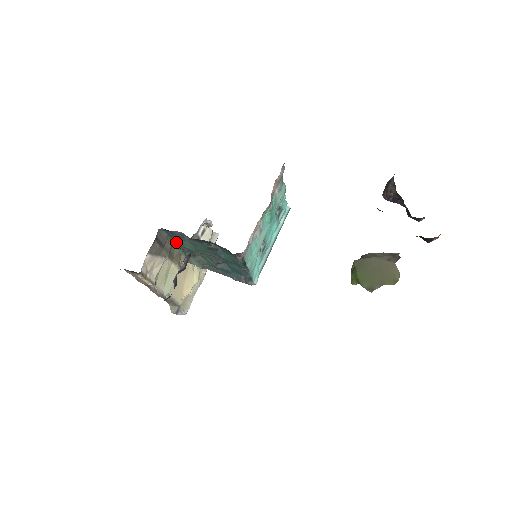
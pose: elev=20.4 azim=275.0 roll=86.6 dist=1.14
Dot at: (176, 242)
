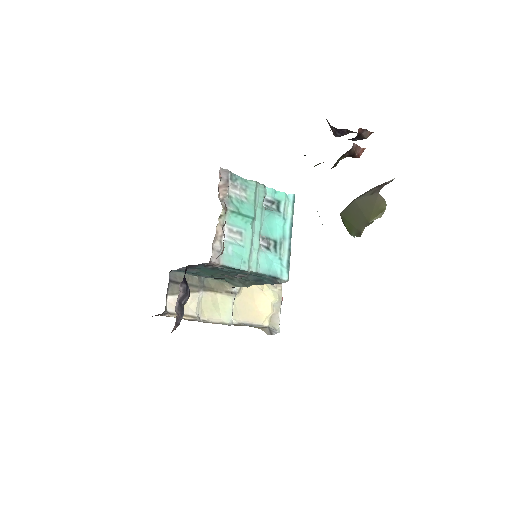
Dot at: occluded
